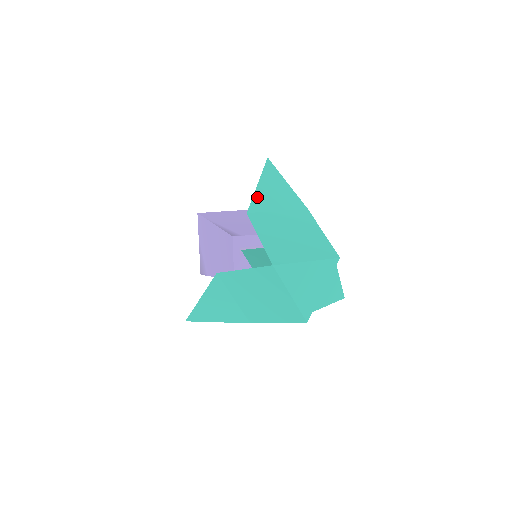
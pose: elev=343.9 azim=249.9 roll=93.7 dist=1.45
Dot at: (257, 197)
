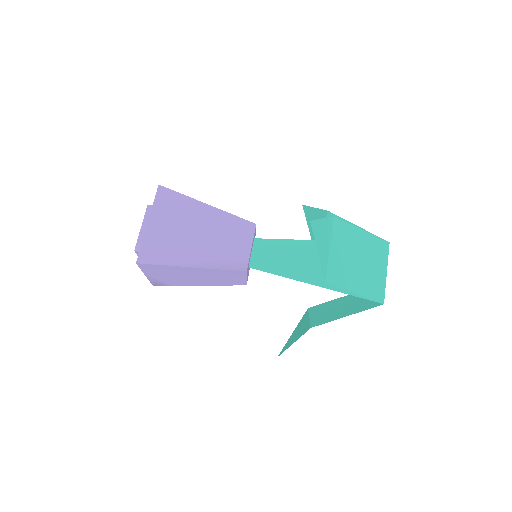
Dot at: (322, 262)
